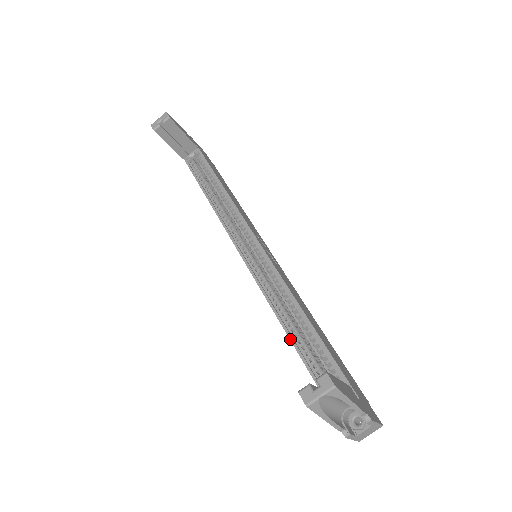
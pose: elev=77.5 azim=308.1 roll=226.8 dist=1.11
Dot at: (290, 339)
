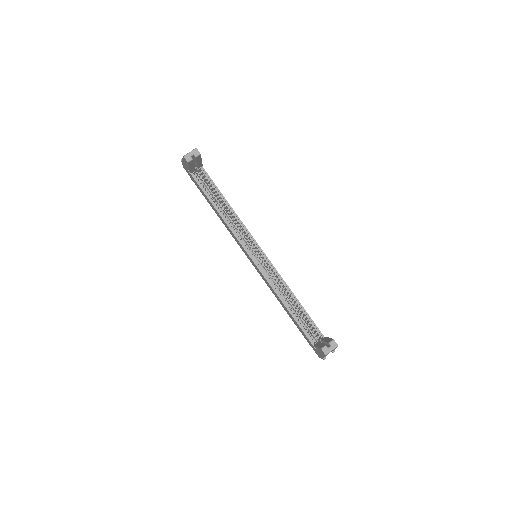
Dot at: (289, 312)
